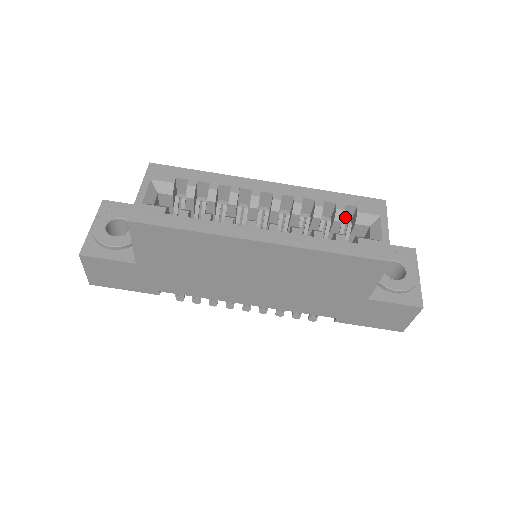
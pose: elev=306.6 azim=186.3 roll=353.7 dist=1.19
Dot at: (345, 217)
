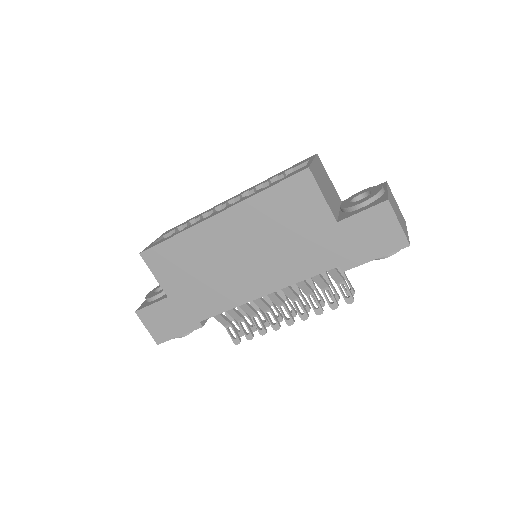
Dot at: occluded
